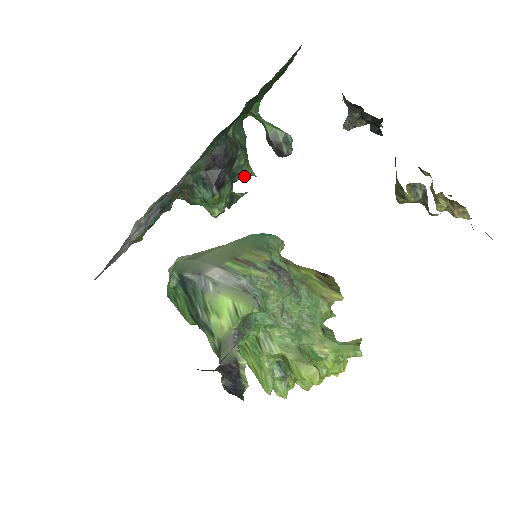
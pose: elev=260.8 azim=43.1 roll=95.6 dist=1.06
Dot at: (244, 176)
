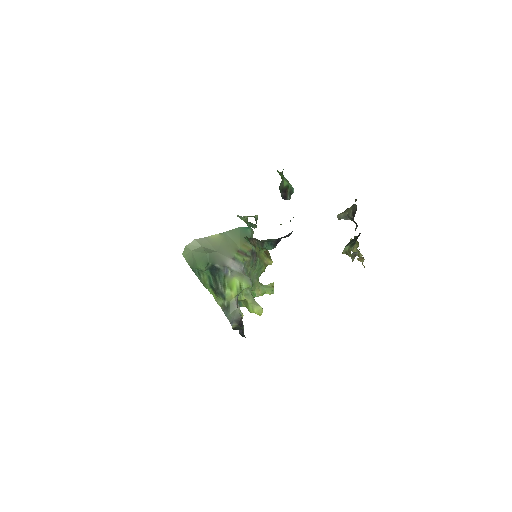
Dot at: occluded
